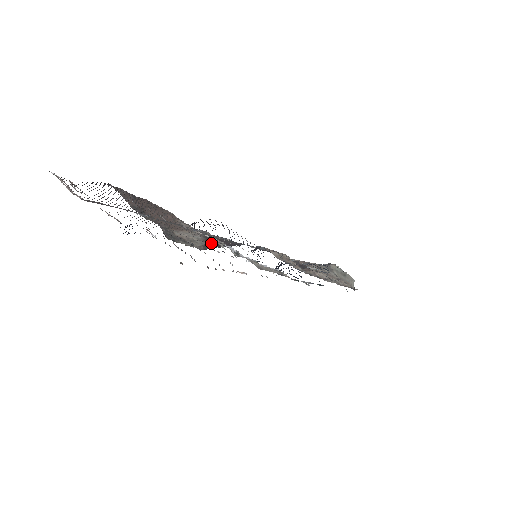
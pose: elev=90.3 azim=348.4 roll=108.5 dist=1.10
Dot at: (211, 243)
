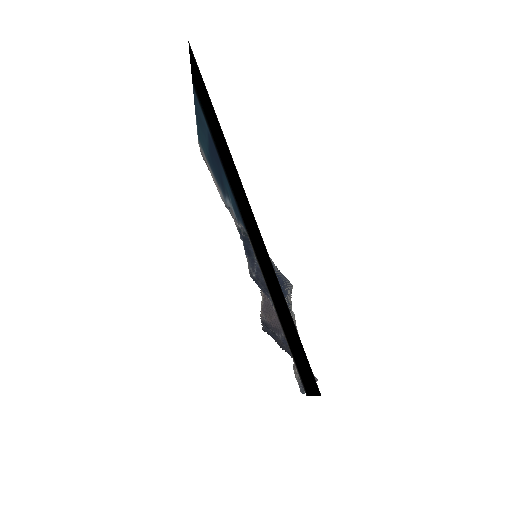
Dot at: (267, 306)
